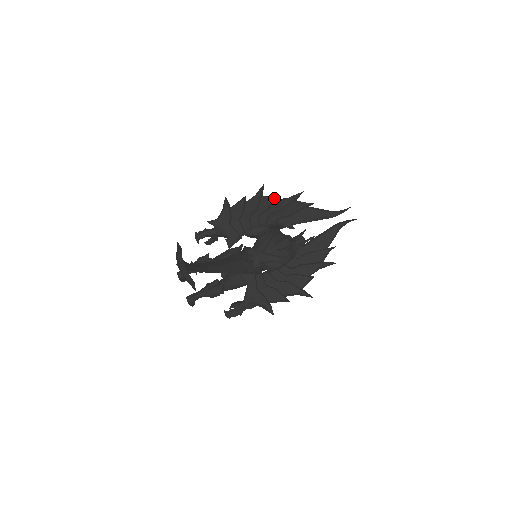
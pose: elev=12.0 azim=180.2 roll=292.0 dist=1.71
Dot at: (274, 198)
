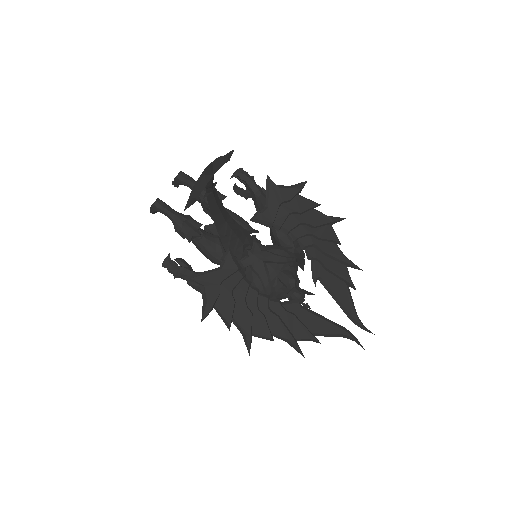
Dot at: (337, 240)
